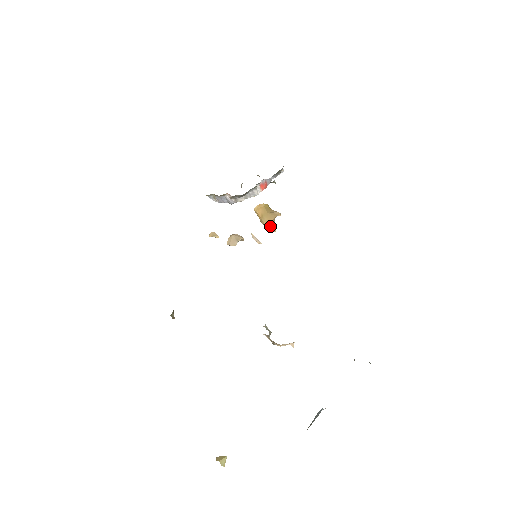
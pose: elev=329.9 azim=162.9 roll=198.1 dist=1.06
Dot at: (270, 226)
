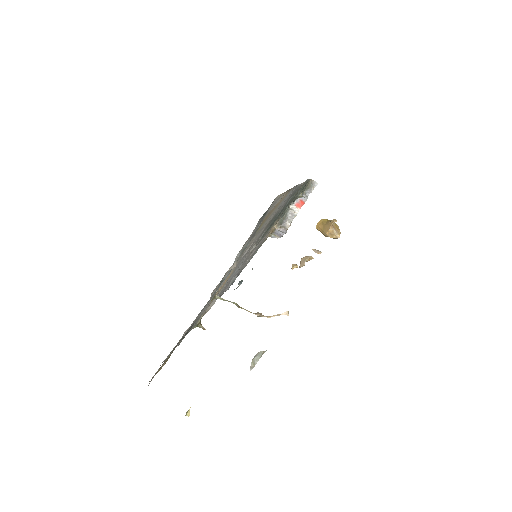
Dot at: (330, 235)
